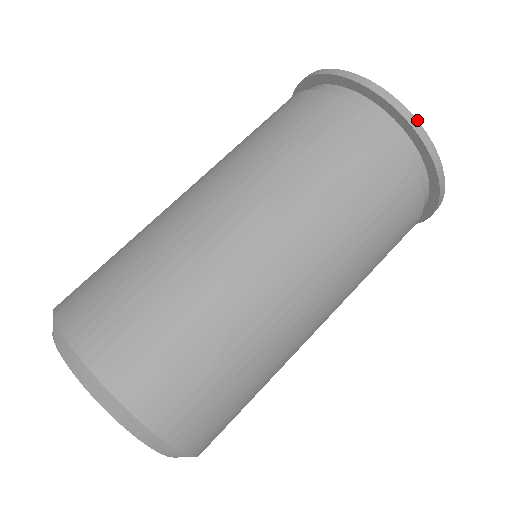
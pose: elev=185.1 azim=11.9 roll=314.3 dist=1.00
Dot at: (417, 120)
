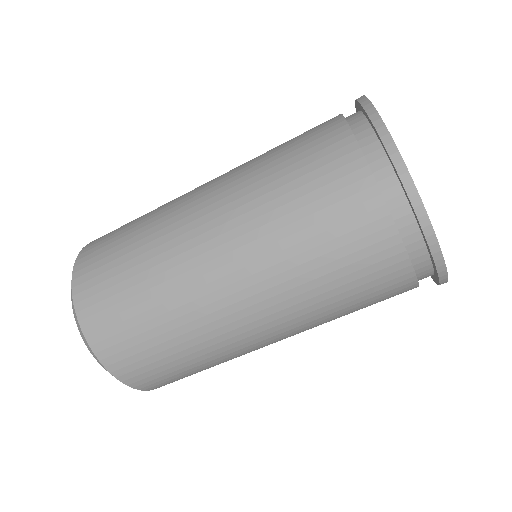
Dot at: occluded
